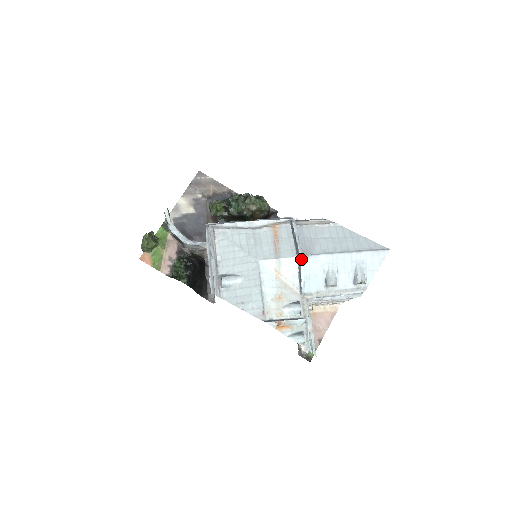
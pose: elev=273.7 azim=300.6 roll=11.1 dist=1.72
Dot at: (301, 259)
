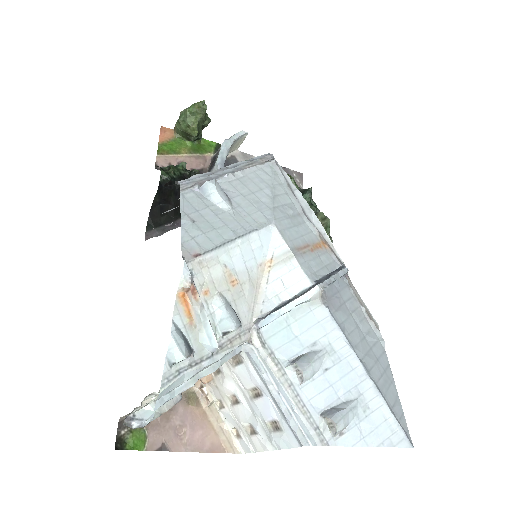
Dot at: (314, 289)
